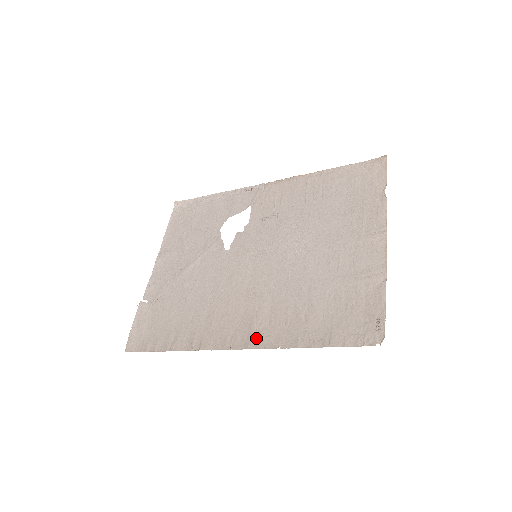
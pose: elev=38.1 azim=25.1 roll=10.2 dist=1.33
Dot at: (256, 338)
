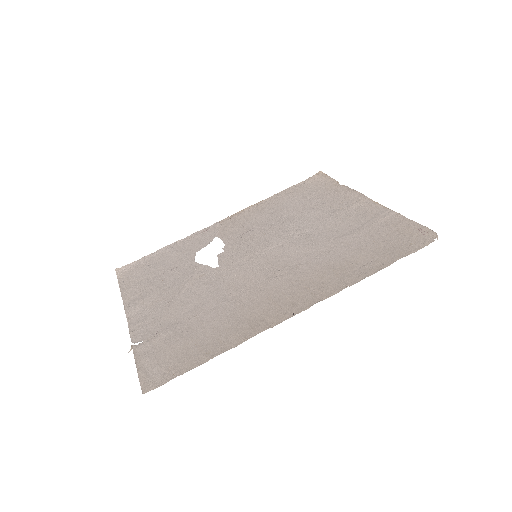
Dot at: (316, 294)
